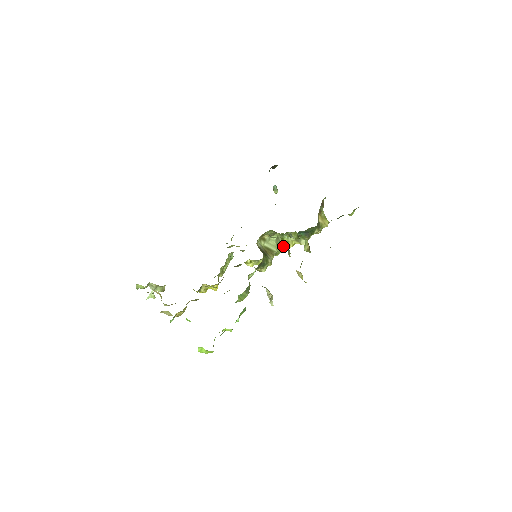
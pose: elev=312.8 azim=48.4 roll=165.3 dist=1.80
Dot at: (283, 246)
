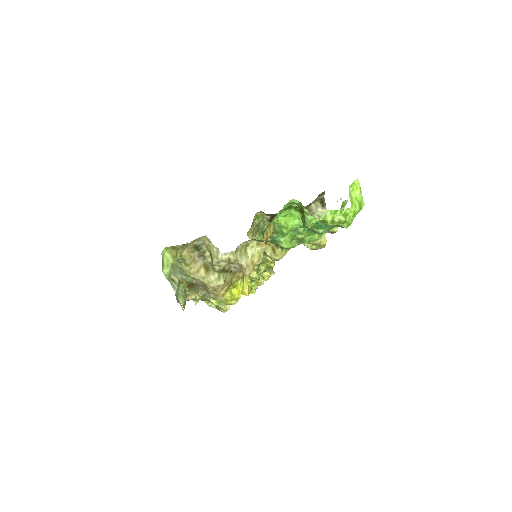
Dot at: occluded
